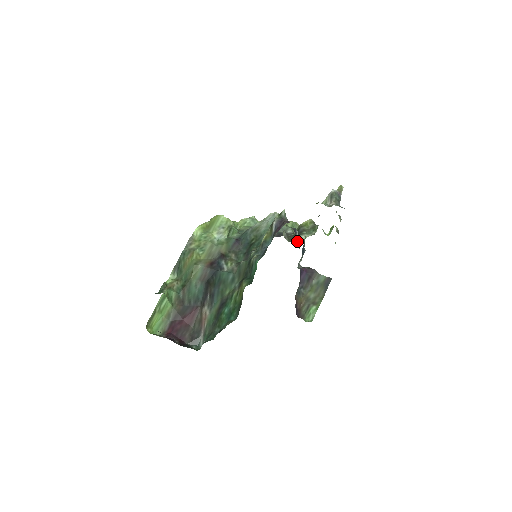
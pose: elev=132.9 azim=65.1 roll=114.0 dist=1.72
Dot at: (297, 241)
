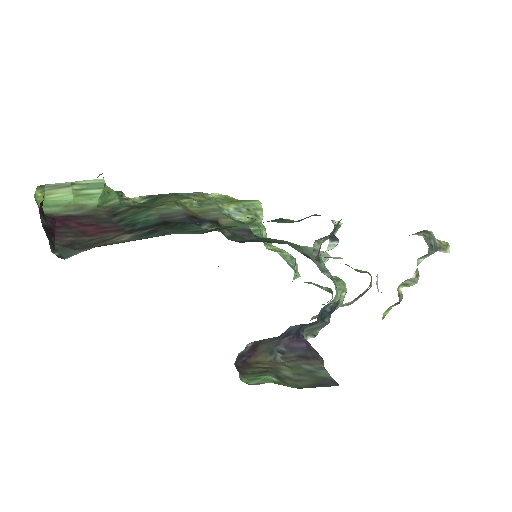
Dot at: (327, 257)
